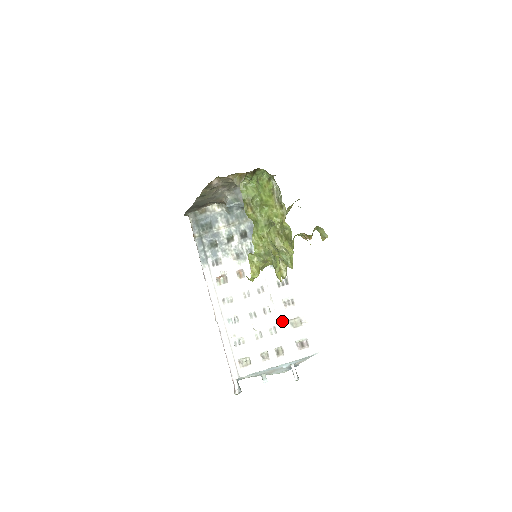
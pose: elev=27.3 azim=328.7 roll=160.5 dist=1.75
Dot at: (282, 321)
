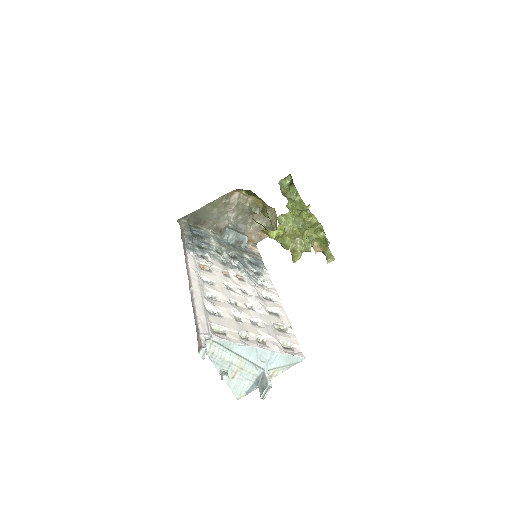
Dot at: (266, 320)
